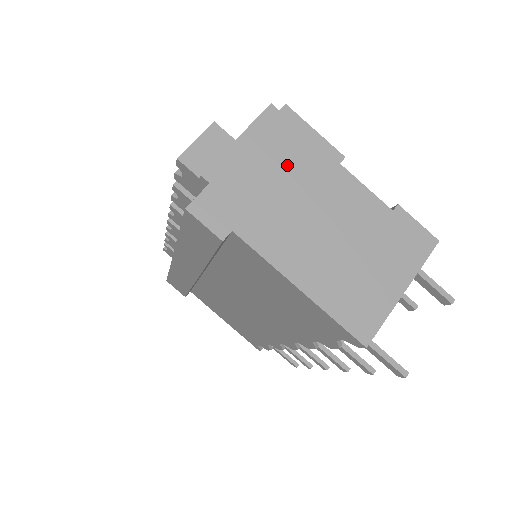
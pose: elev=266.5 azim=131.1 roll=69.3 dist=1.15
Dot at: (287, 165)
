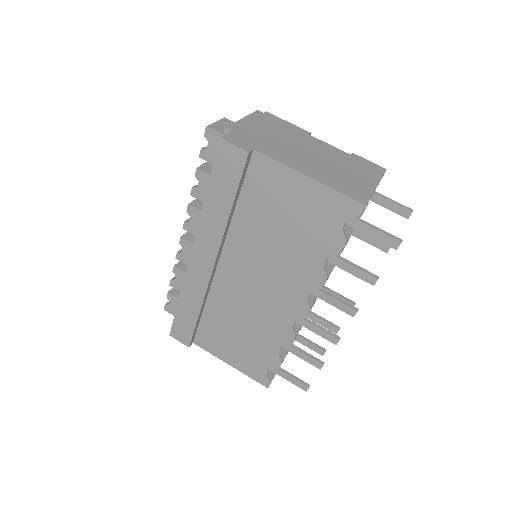
Dot at: (277, 131)
